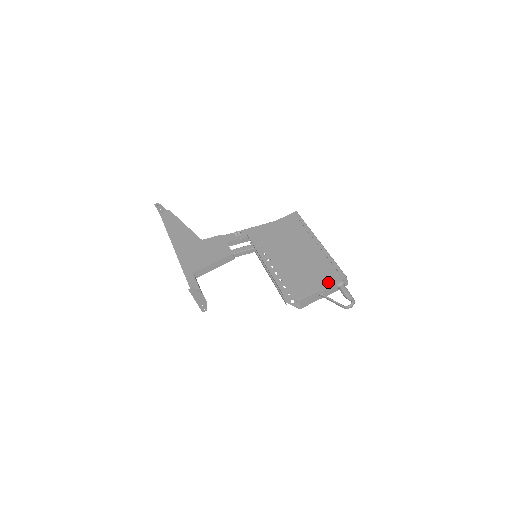
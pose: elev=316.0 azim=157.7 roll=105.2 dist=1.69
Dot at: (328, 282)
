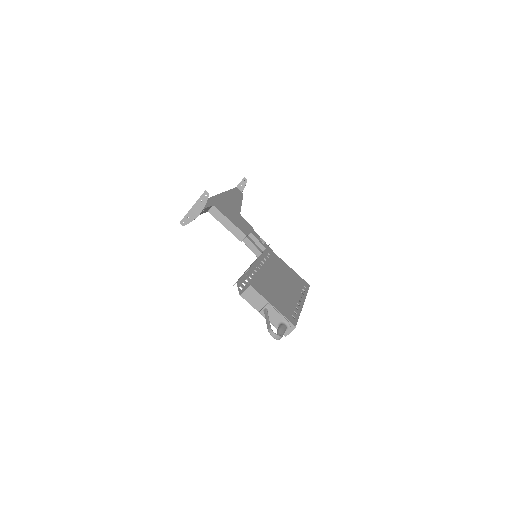
Dot at: (281, 310)
